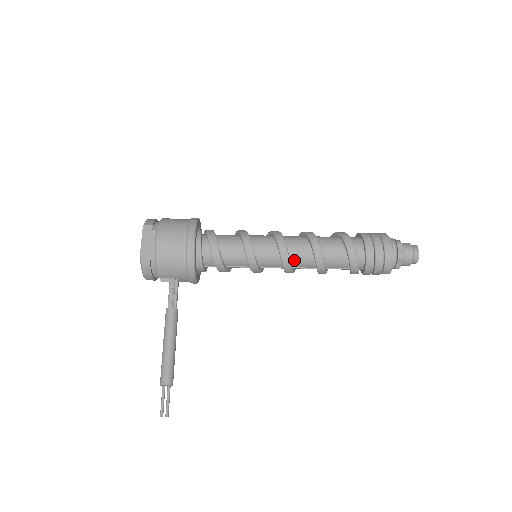
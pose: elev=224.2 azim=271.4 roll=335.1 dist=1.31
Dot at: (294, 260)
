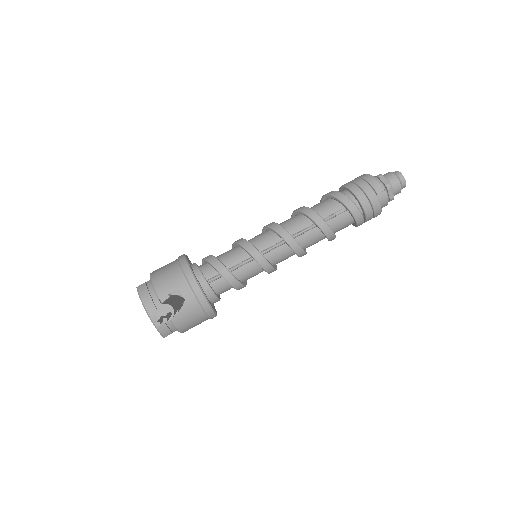
Dot at: (286, 227)
